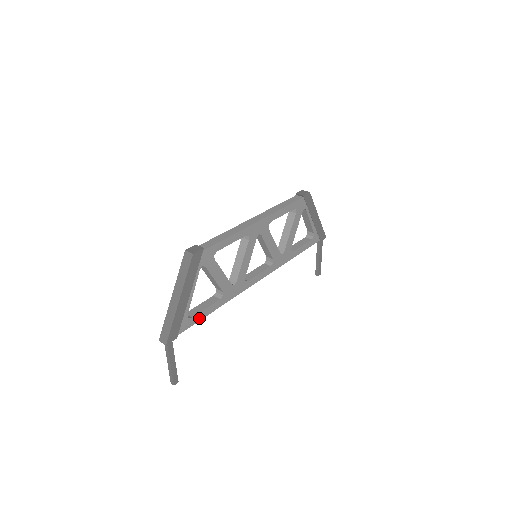
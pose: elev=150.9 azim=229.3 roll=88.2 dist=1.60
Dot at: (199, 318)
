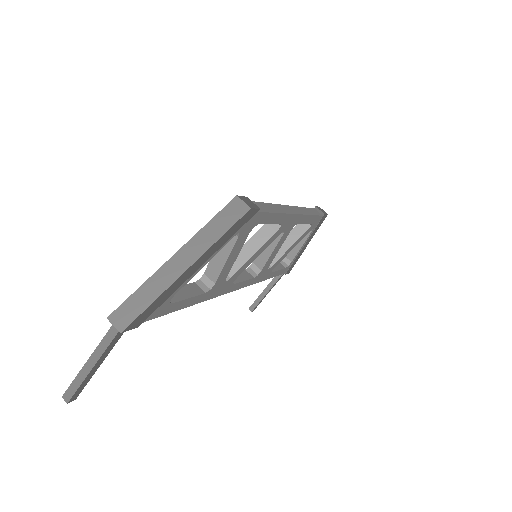
Dot at: (174, 308)
